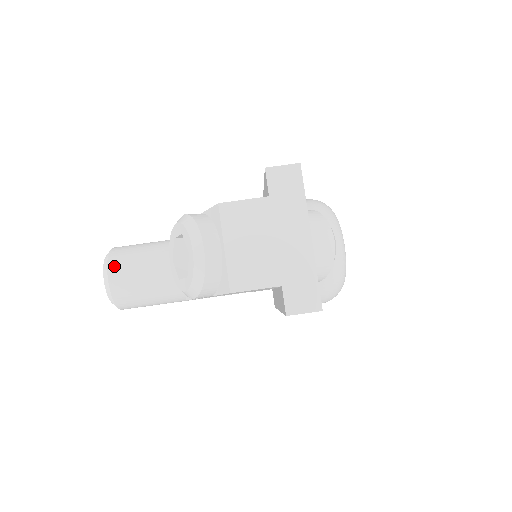
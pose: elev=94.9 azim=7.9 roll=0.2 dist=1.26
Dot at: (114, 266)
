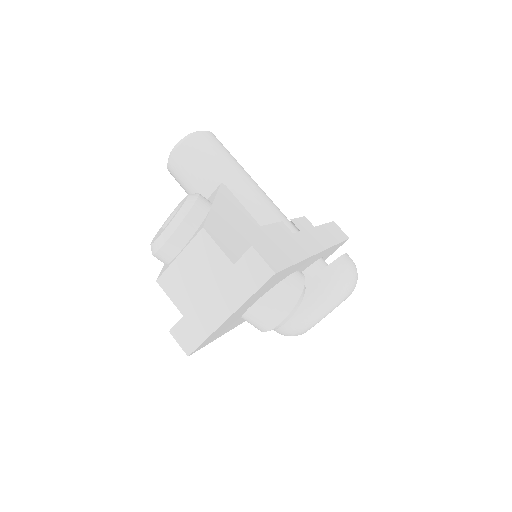
Dot at: (184, 149)
